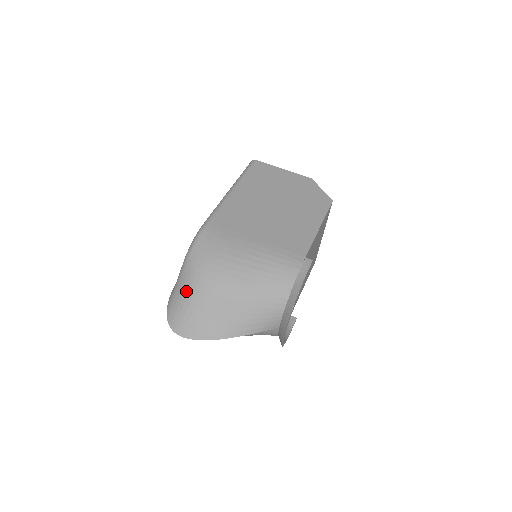
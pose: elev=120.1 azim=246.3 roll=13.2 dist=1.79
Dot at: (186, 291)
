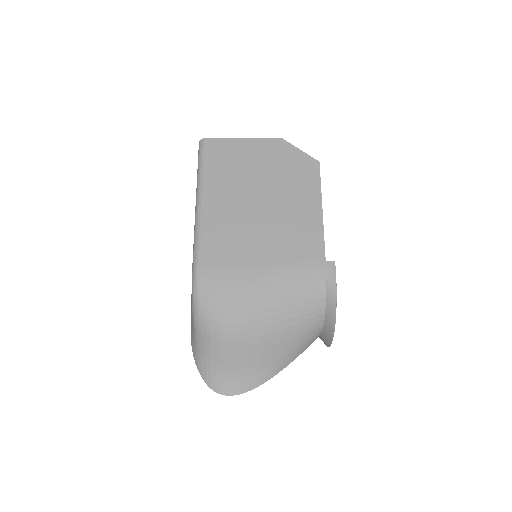
Dot at: (213, 351)
